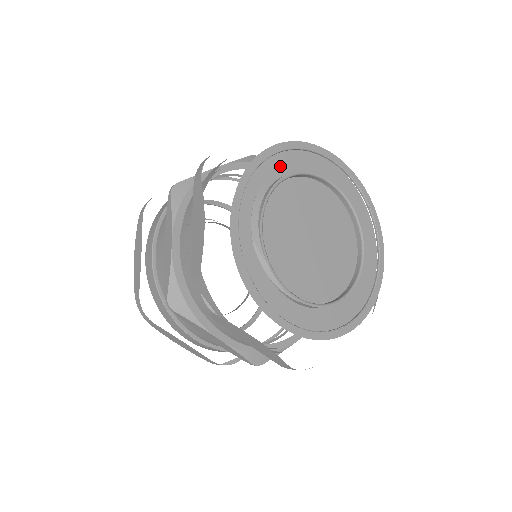
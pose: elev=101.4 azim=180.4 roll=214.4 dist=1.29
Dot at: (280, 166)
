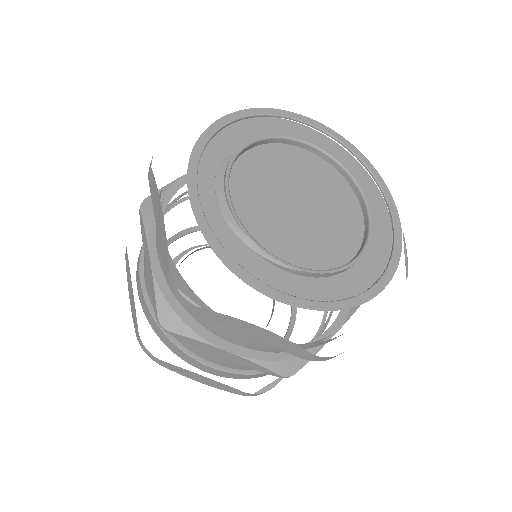
Dot at: (240, 137)
